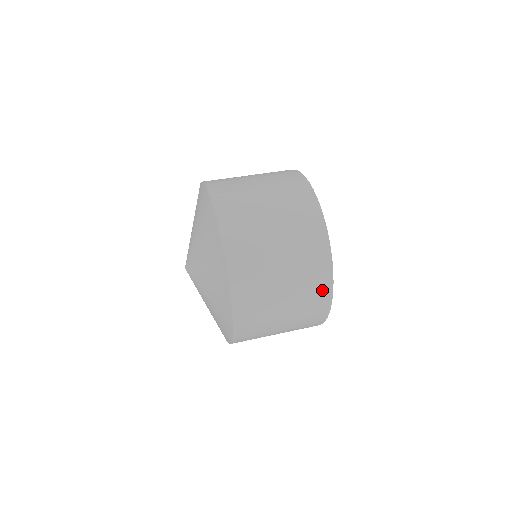
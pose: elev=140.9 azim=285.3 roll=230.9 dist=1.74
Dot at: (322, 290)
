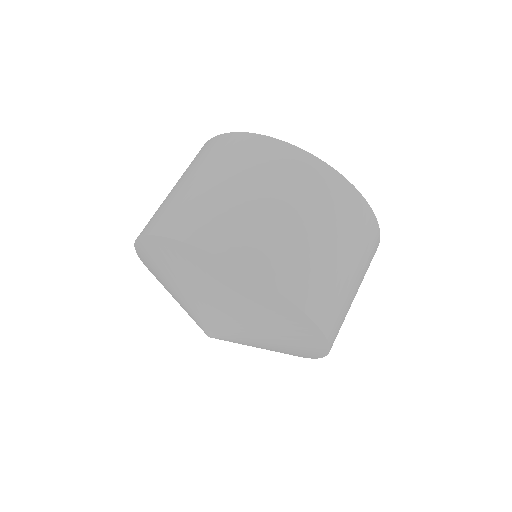
Dot at: occluded
